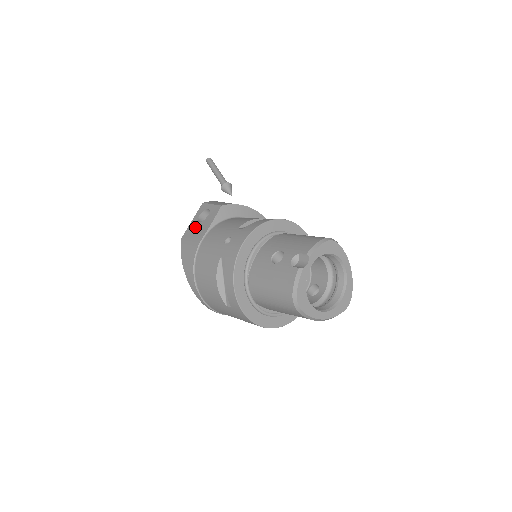
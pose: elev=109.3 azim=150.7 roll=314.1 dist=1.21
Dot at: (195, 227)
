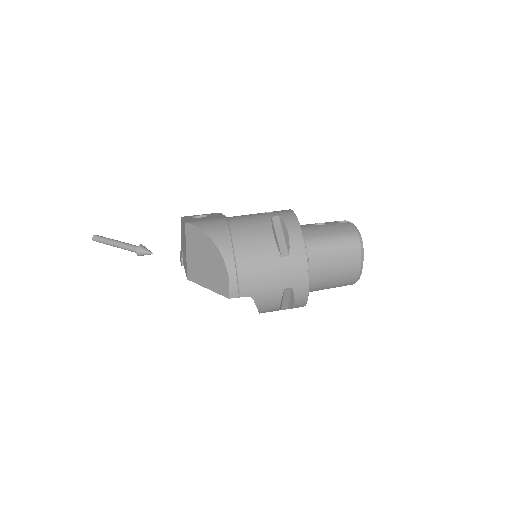
Dot at: (199, 218)
